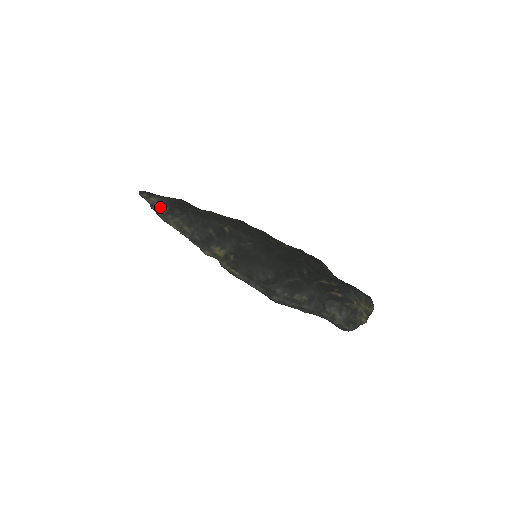
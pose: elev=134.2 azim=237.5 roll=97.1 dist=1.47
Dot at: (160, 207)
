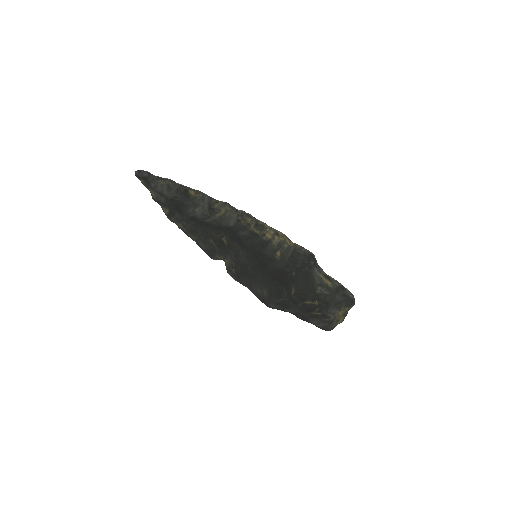
Dot at: (161, 205)
